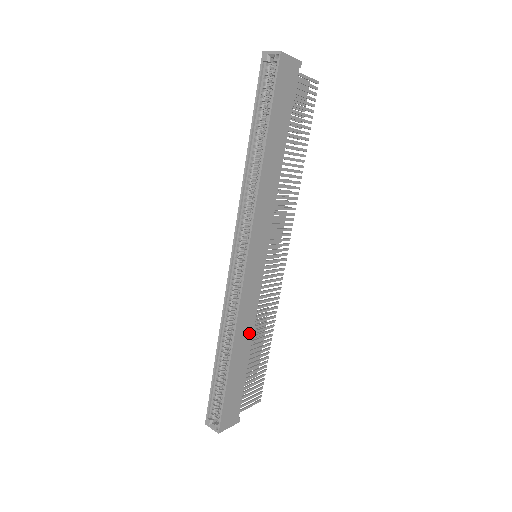
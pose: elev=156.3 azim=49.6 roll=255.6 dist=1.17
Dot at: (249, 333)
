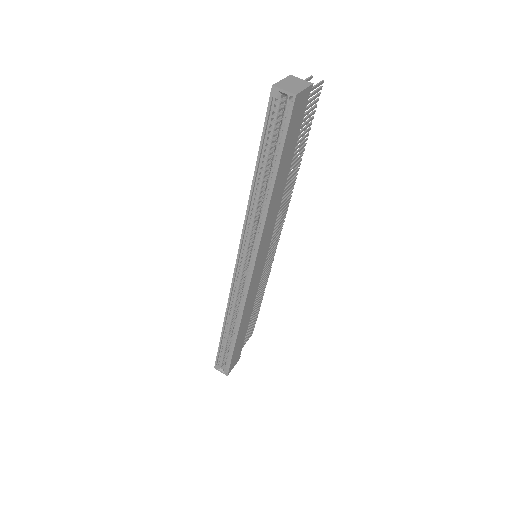
Dot at: (250, 311)
